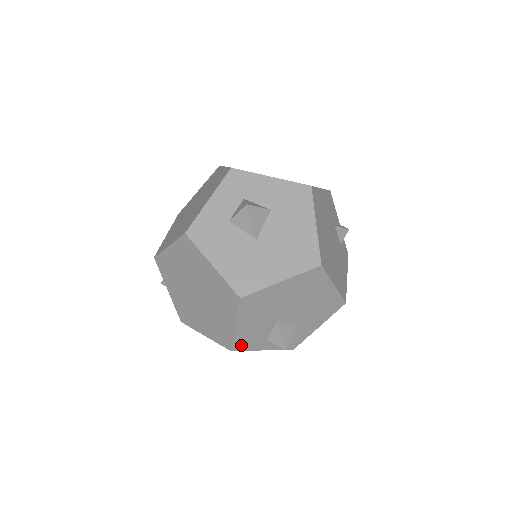
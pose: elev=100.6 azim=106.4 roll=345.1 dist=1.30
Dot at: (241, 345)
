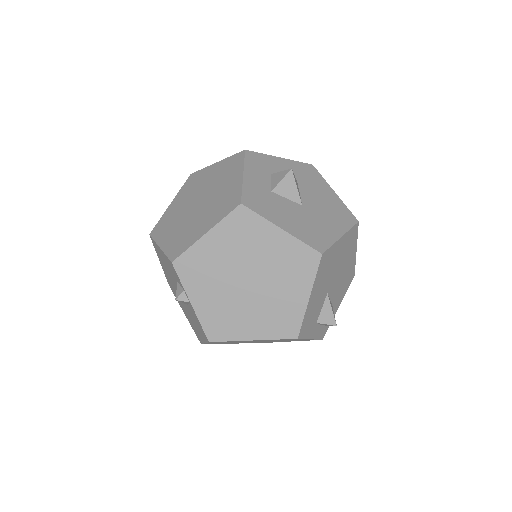
Dot at: (304, 329)
